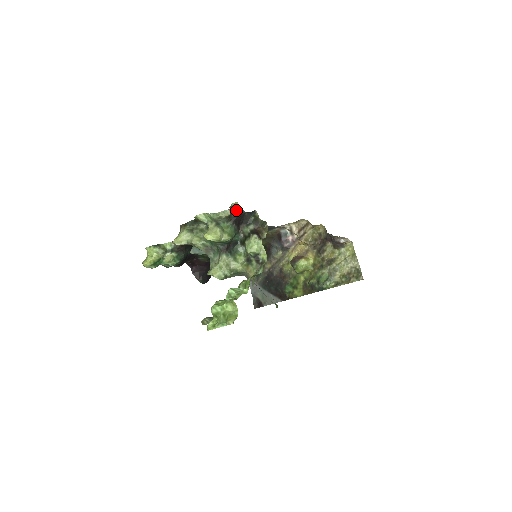
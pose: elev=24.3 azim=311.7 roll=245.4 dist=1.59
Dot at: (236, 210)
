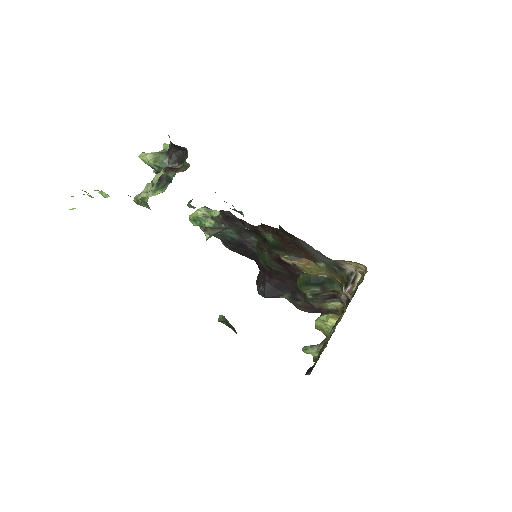
Dot at: occluded
